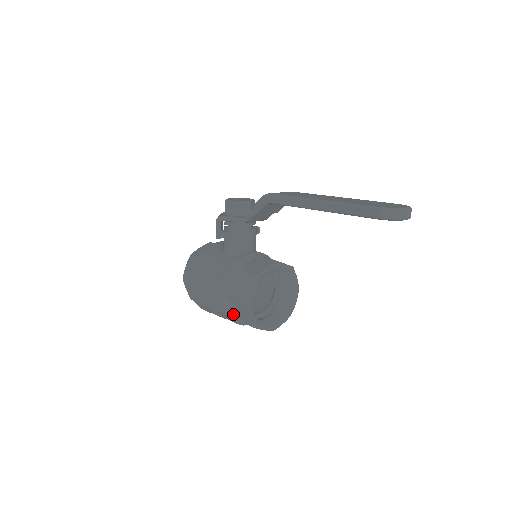
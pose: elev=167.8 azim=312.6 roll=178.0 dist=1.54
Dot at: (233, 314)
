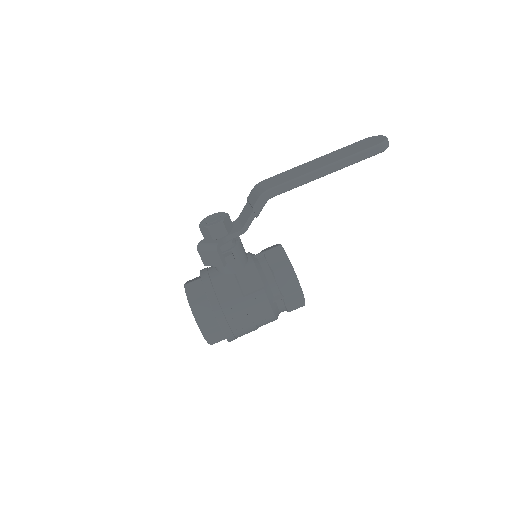
Dot at: (278, 313)
